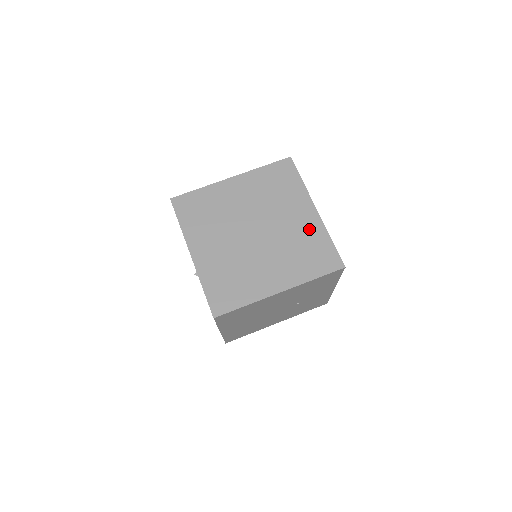
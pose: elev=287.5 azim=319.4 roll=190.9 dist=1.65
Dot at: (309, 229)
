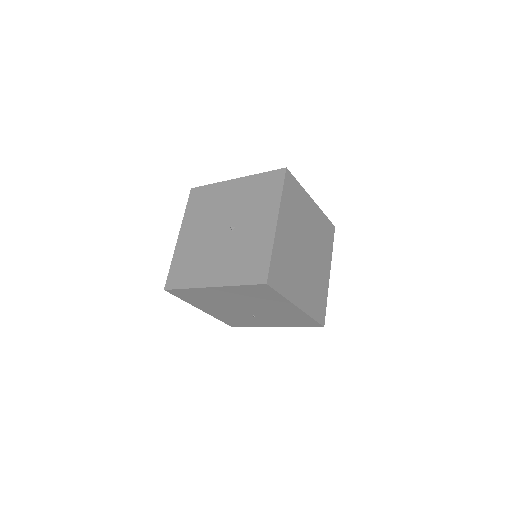
Dot at: (323, 283)
